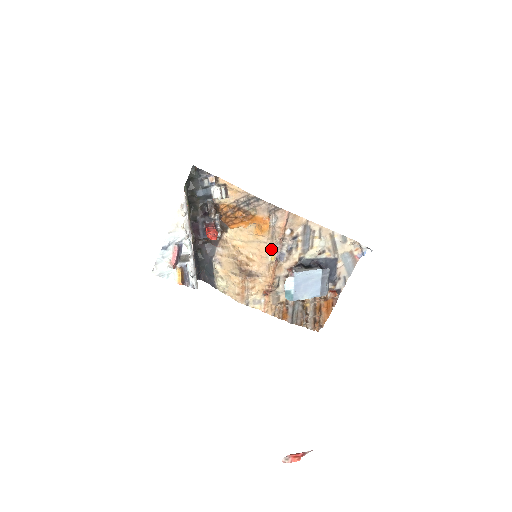
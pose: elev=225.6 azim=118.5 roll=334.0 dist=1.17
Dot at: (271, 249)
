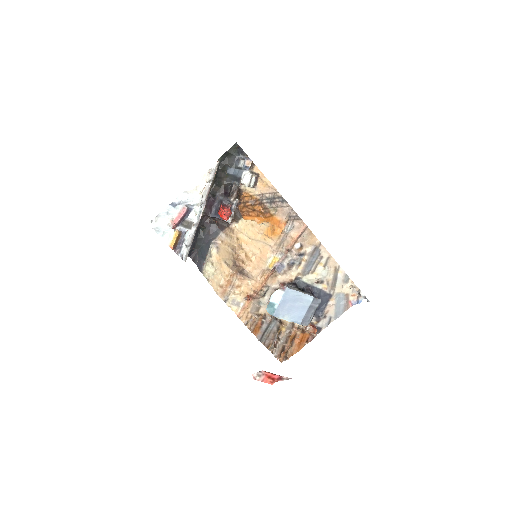
Dot at: (273, 256)
